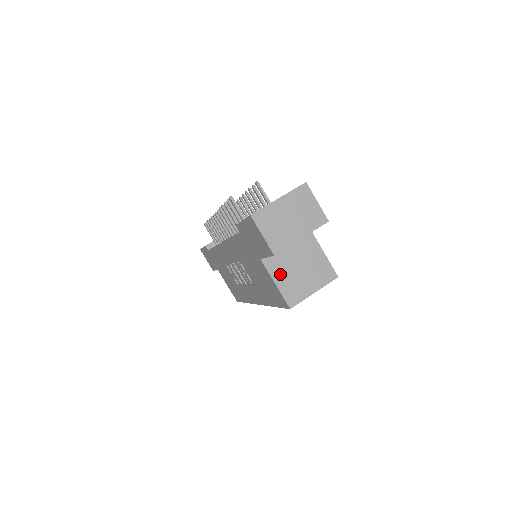
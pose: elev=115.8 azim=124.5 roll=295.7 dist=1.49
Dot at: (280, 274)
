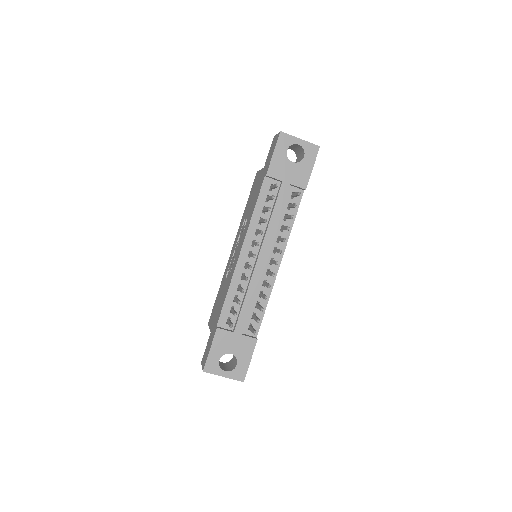
Dot at: occluded
